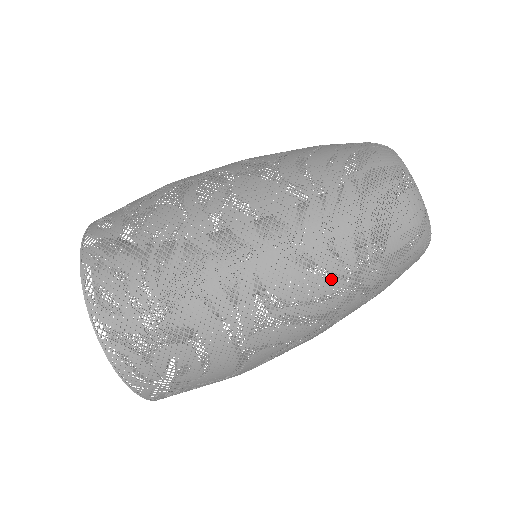
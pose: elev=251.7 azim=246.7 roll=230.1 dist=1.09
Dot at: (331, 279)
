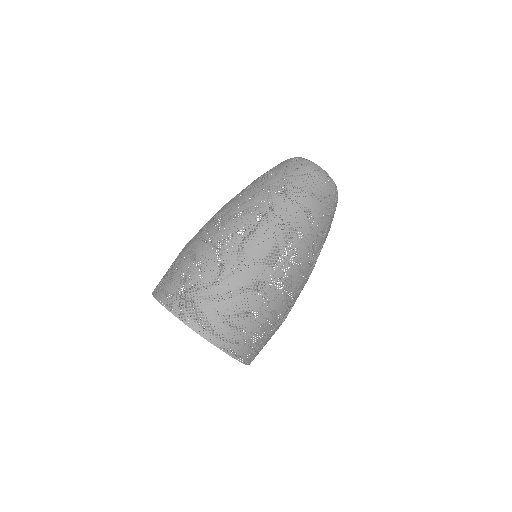
Dot at: (249, 193)
